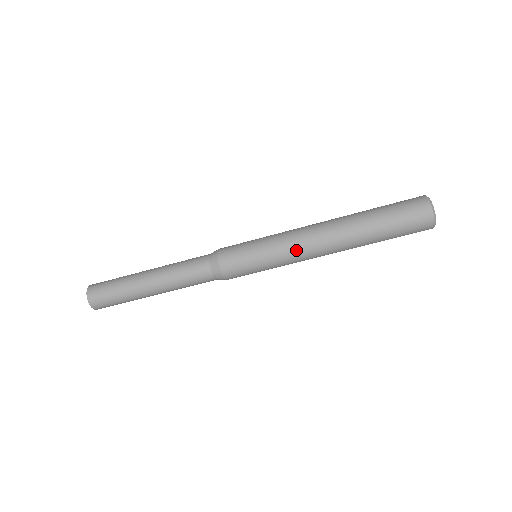
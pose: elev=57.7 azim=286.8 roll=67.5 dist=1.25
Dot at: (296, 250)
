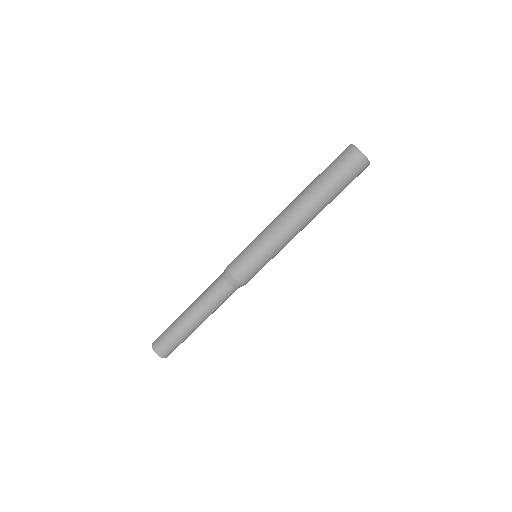
Dot at: (280, 236)
